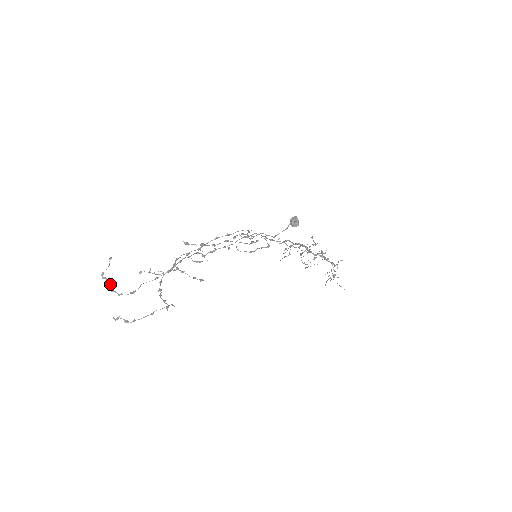
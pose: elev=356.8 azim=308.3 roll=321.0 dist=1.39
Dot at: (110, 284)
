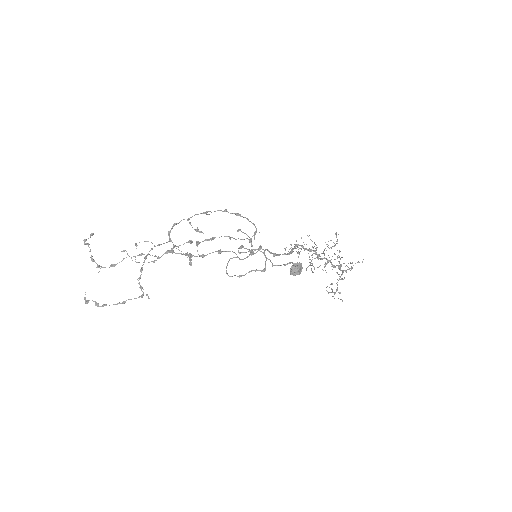
Dot at: occluded
